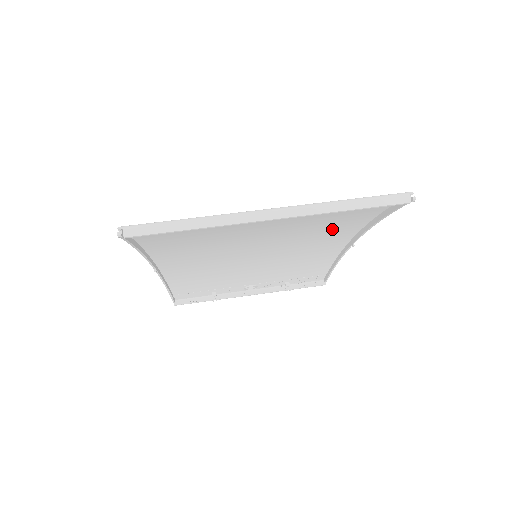
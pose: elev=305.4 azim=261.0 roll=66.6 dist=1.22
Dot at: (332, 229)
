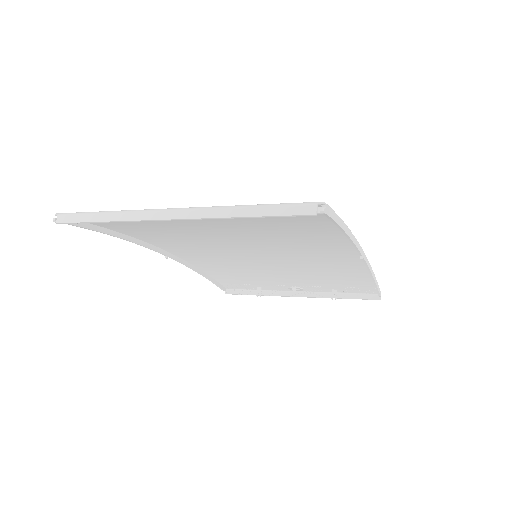
Dot at: (311, 237)
